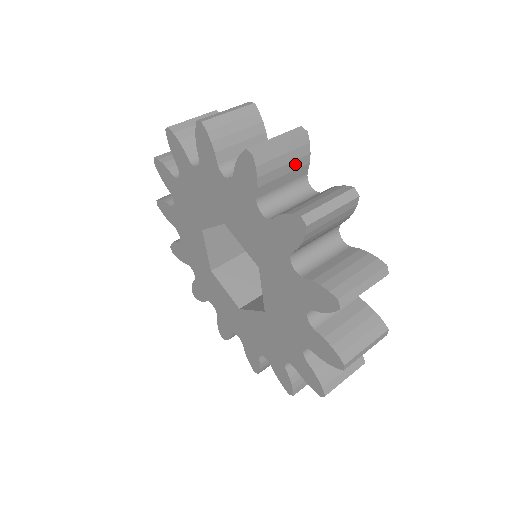
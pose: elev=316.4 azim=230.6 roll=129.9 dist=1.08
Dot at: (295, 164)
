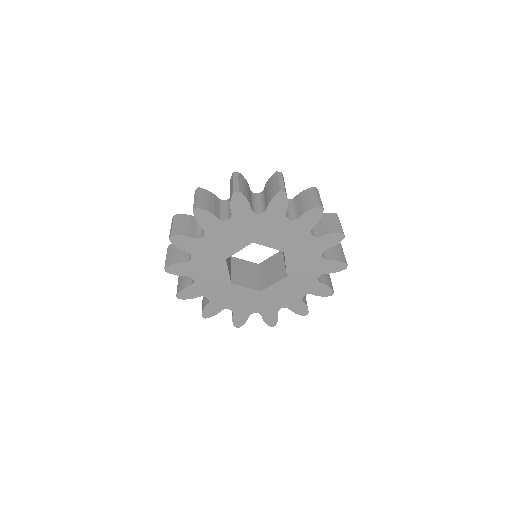
Dot at: occluded
